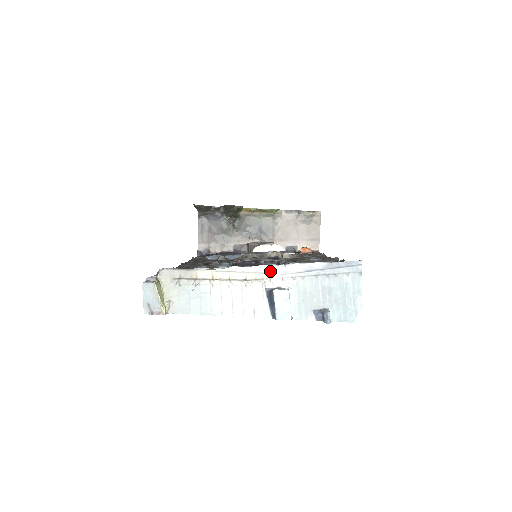
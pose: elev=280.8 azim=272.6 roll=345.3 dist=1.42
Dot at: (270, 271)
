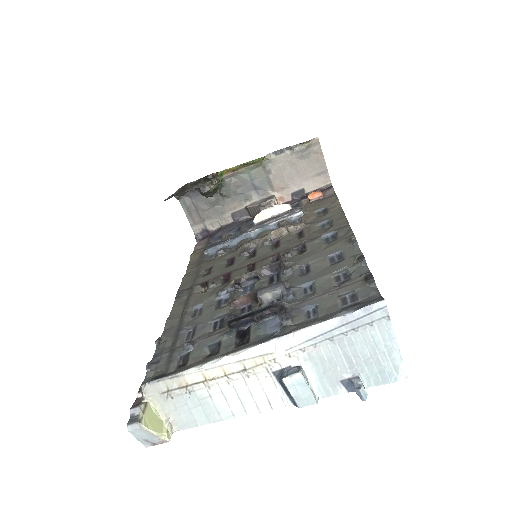
Dot at: (270, 350)
